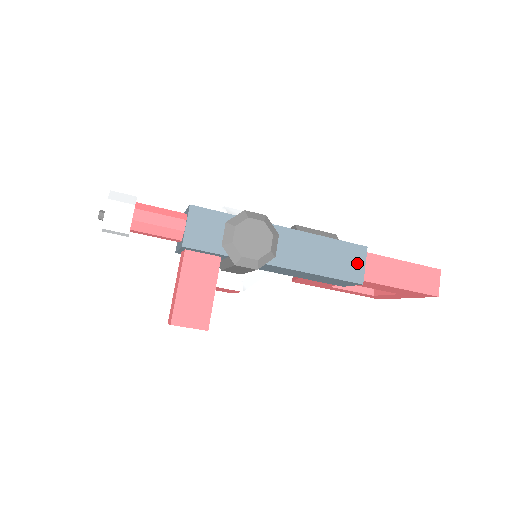
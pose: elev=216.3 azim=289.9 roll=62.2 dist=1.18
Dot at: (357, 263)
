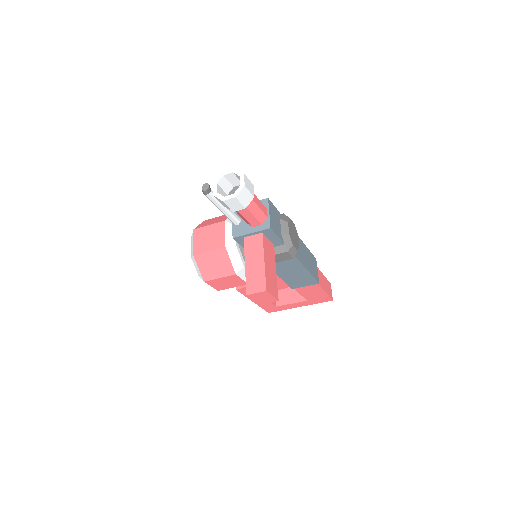
Dot at: (316, 268)
